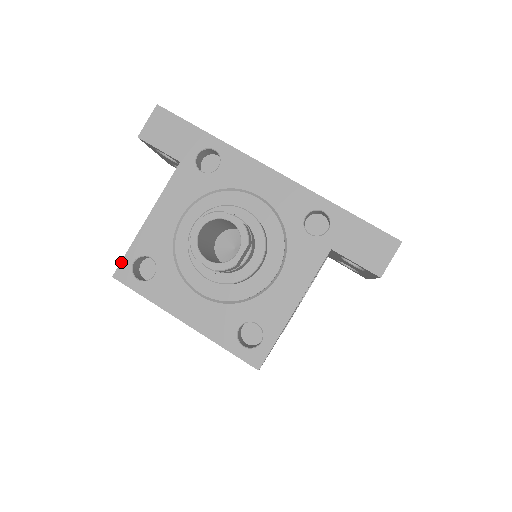
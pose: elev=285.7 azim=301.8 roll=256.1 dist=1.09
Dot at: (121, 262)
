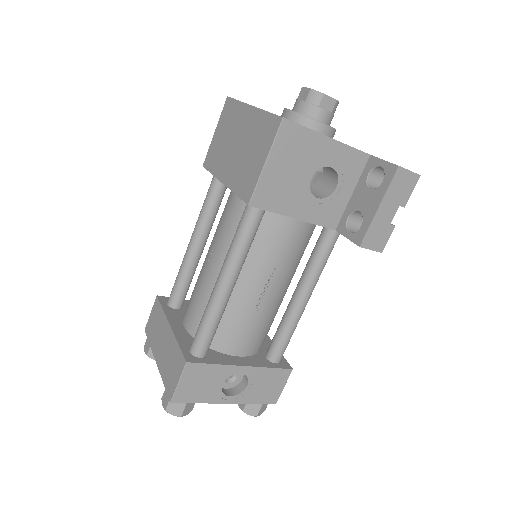
Dot at: occluded
